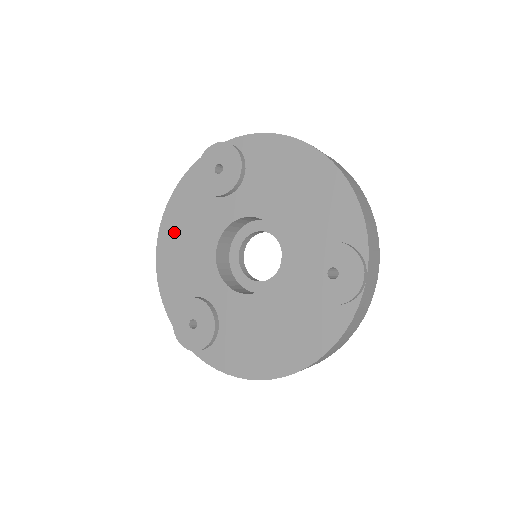
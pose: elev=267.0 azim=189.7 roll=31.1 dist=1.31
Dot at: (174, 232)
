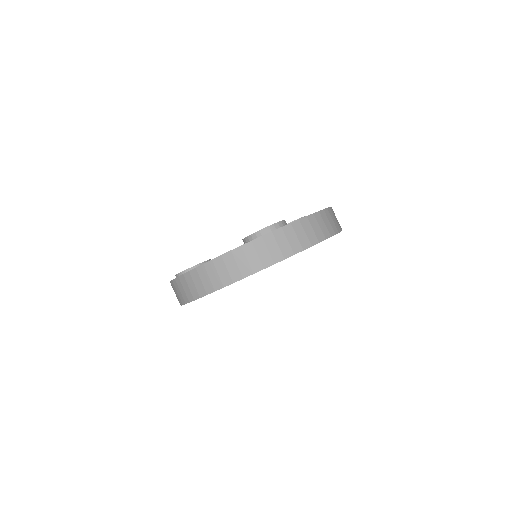
Dot at: occluded
